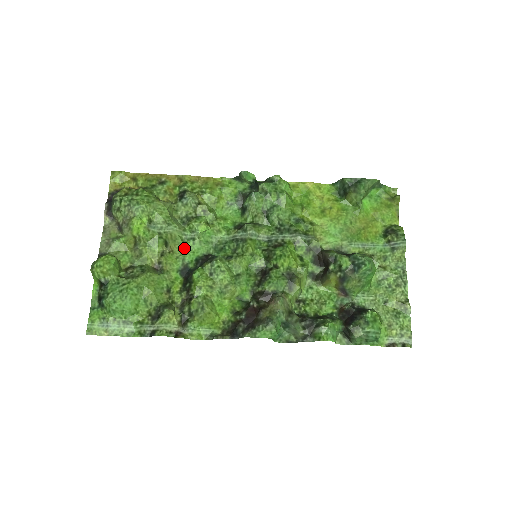
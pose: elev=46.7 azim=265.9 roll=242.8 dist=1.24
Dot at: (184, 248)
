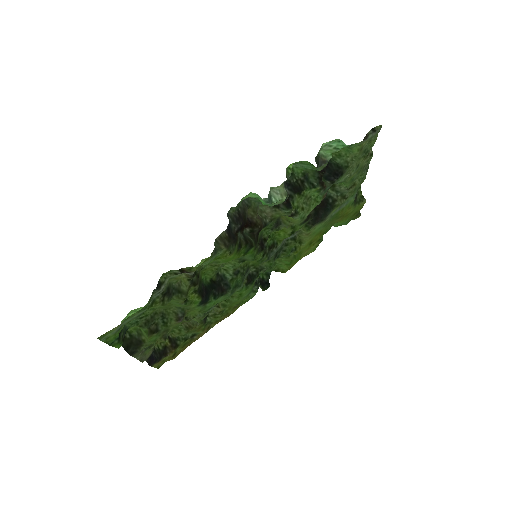
Dot at: (206, 310)
